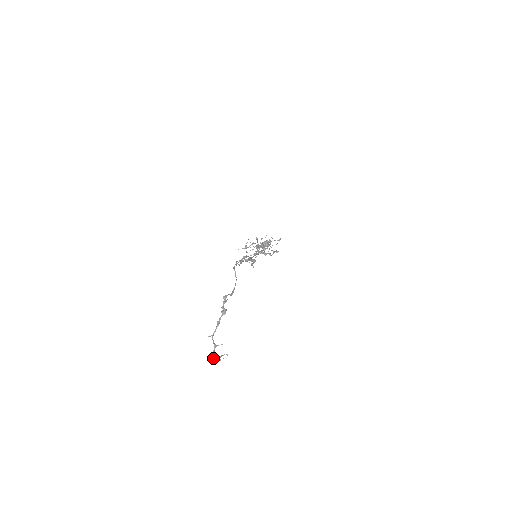
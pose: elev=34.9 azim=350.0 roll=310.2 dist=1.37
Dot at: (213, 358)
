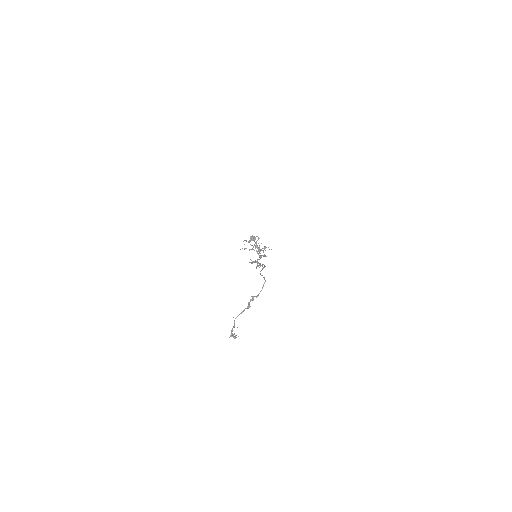
Dot at: (231, 334)
